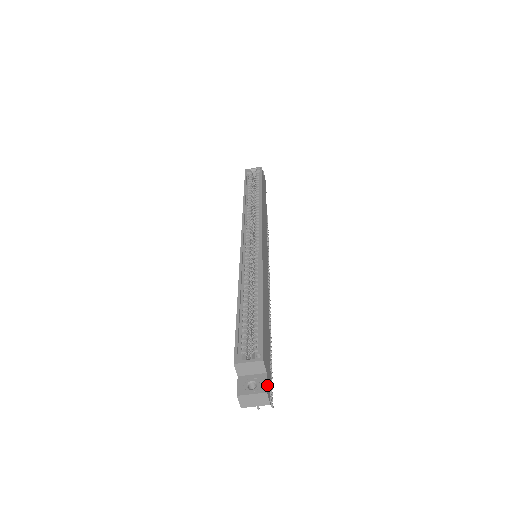
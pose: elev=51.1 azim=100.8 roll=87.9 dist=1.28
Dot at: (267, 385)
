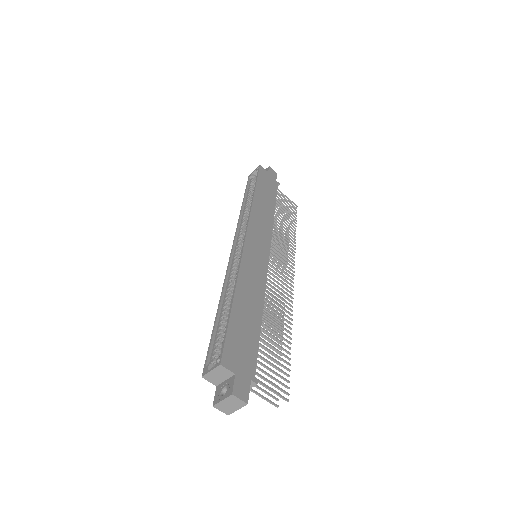
Dot at: (236, 386)
